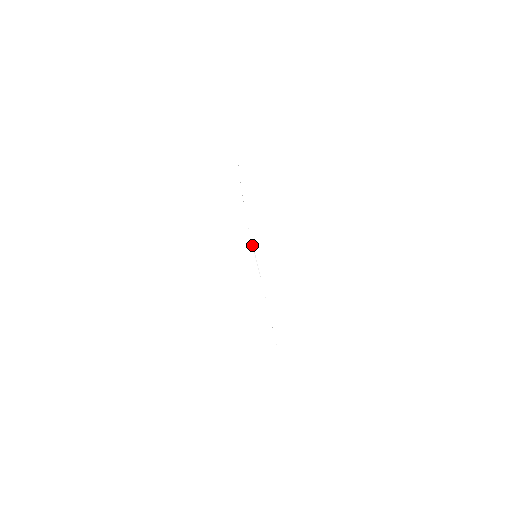
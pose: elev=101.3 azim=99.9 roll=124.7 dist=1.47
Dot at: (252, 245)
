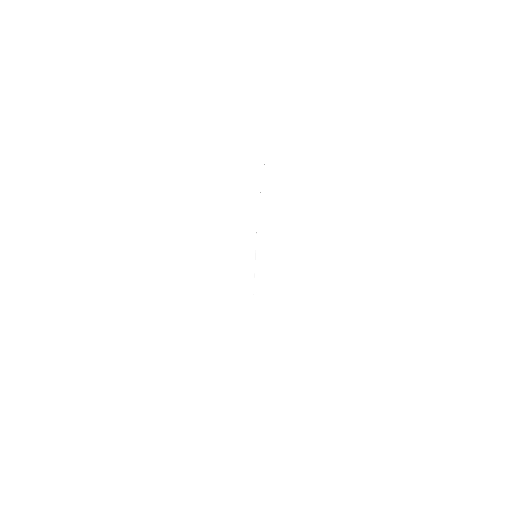
Dot at: occluded
